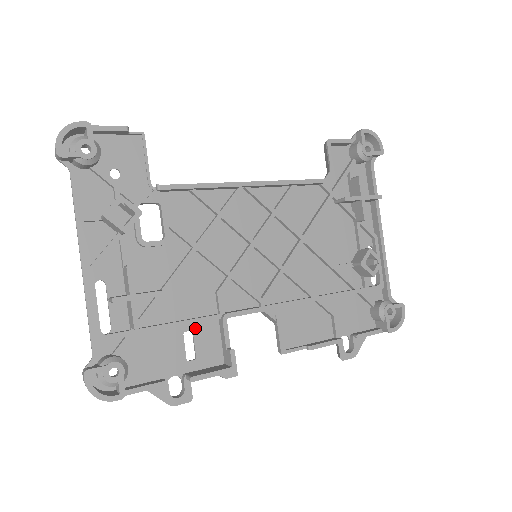
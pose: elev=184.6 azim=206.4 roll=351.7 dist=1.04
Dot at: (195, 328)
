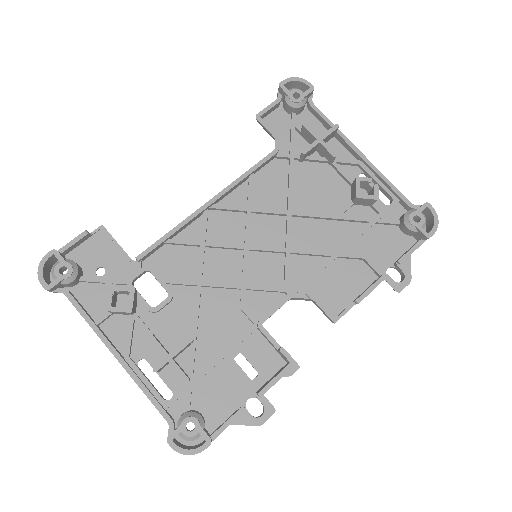
Dot at: (241, 349)
